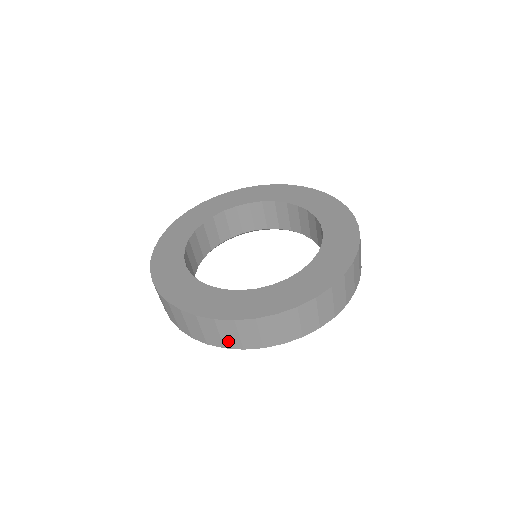
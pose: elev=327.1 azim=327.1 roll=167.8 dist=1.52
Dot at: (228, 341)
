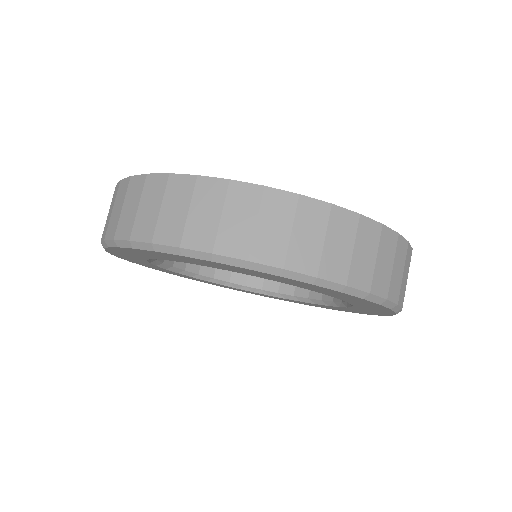
Dot at: (331, 260)
